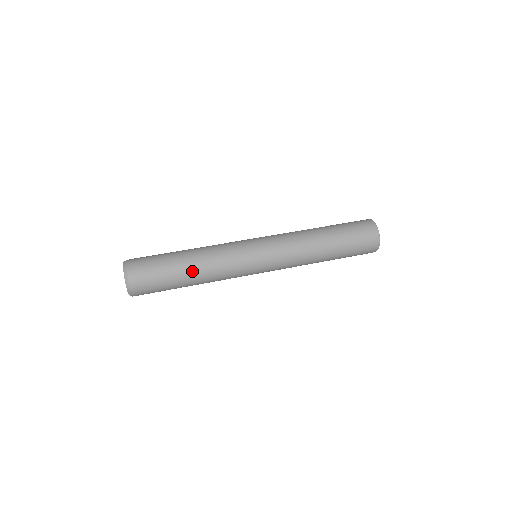
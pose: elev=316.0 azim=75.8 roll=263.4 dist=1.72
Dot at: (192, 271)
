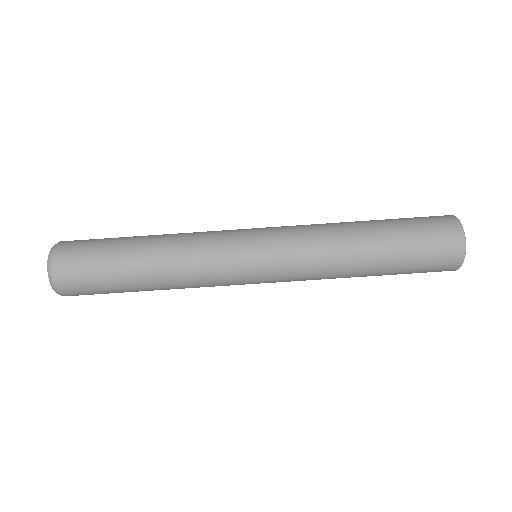
Dot at: (151, 283)
